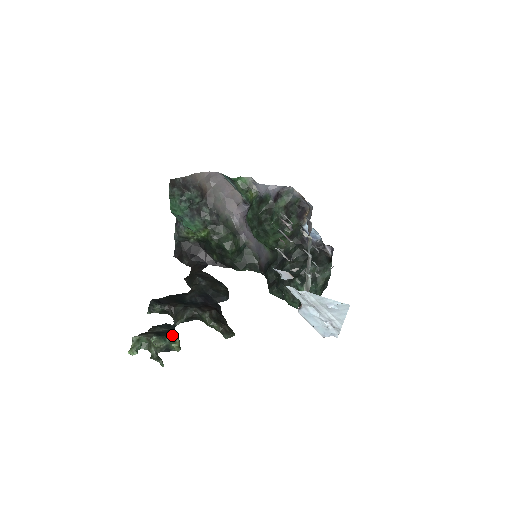
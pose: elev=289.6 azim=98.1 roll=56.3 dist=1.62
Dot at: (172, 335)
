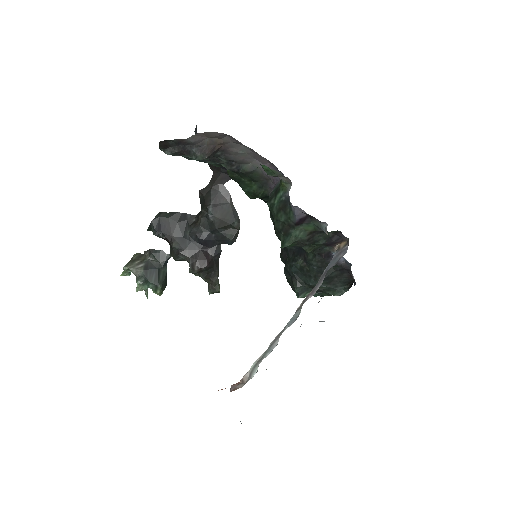
Dot at: (157, 280)
